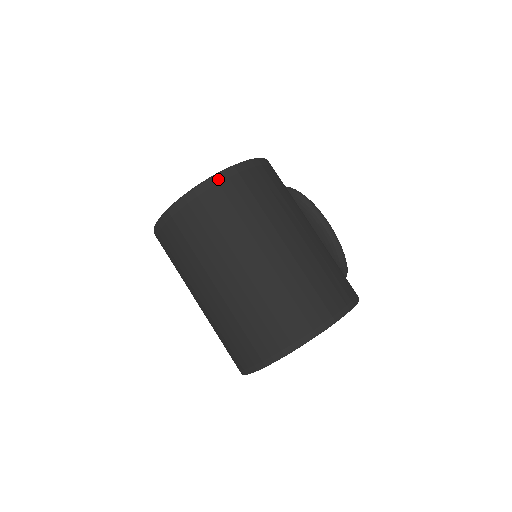
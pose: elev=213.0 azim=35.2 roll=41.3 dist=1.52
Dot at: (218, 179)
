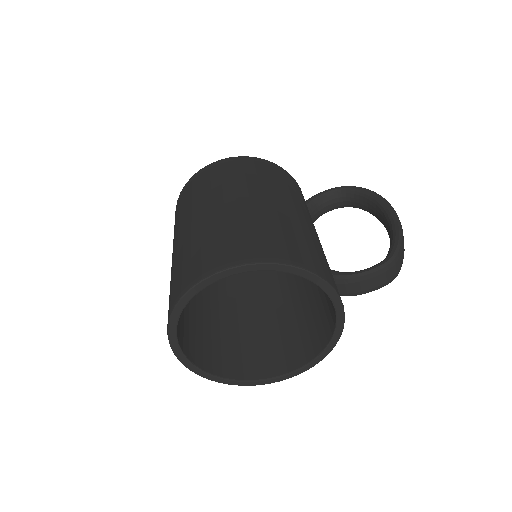
Dot at: (187, 184)
